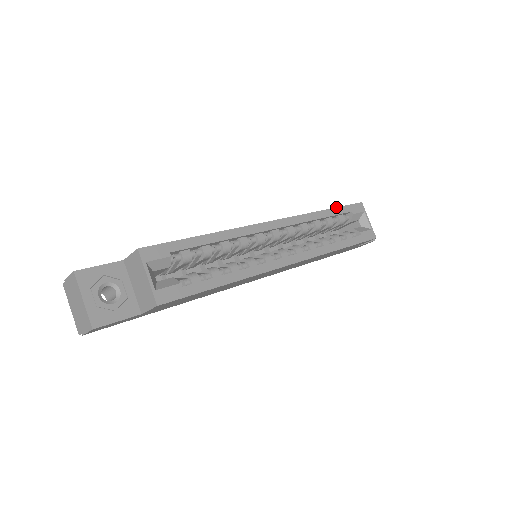
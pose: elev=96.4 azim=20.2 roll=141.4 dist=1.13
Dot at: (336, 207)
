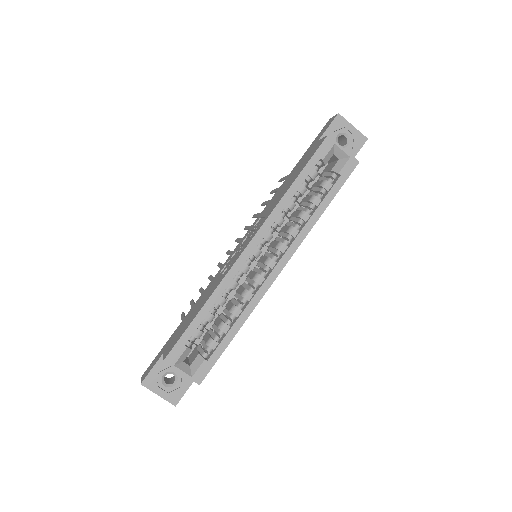
Dot at: (301, 171)
